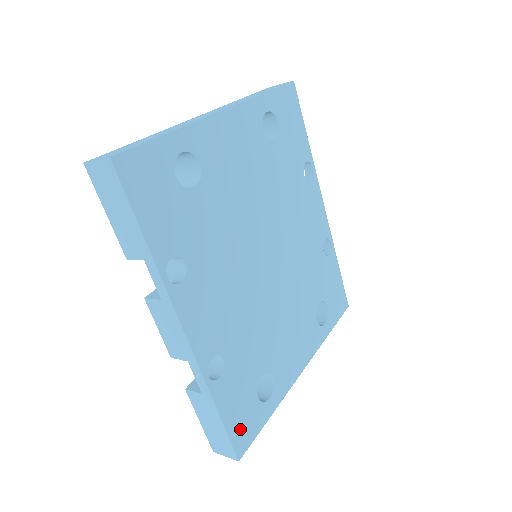
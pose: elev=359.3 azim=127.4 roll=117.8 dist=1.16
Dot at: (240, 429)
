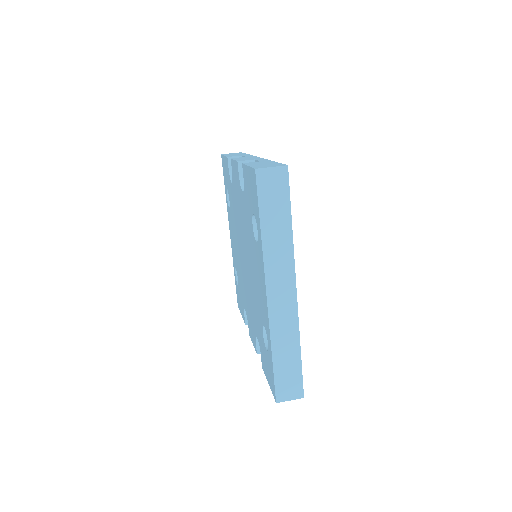
Dot at: occluded
